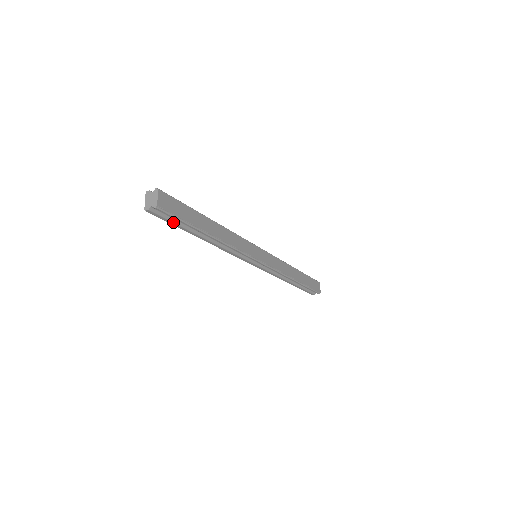
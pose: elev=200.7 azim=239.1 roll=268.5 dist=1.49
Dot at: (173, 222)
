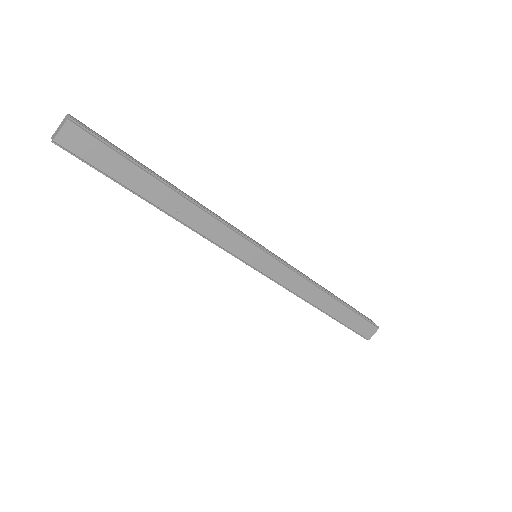
Dot at: occluded
